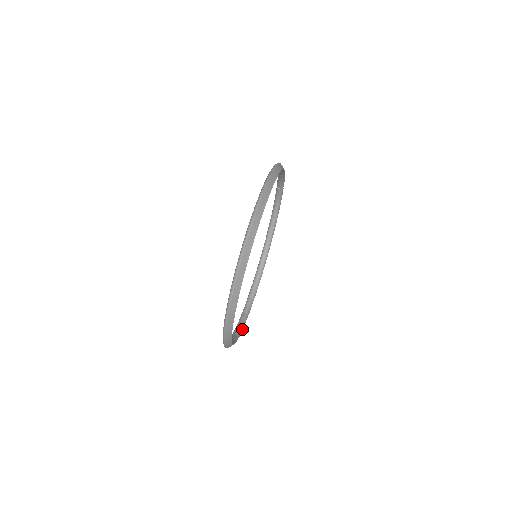
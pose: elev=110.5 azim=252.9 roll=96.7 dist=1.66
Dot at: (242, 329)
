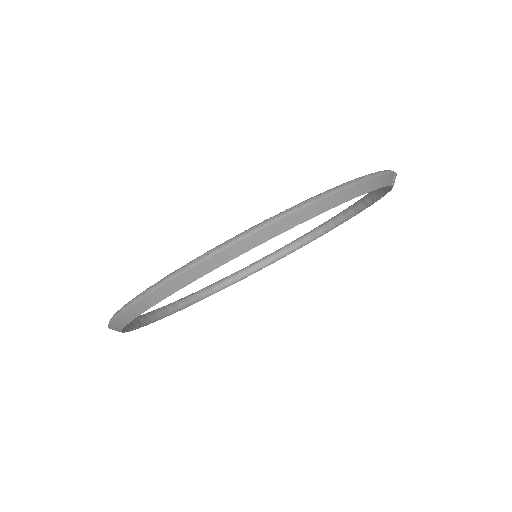
Dot at: (238, 281)
